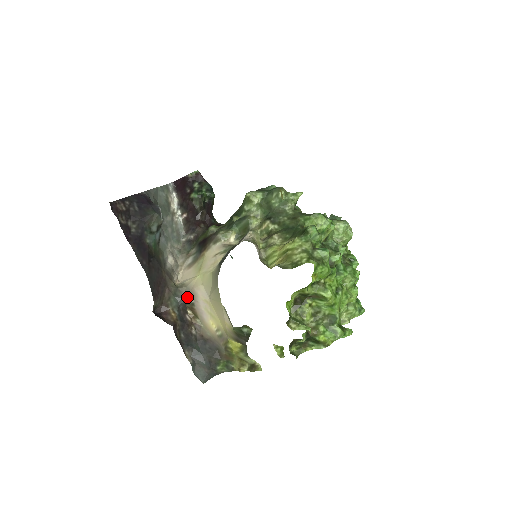
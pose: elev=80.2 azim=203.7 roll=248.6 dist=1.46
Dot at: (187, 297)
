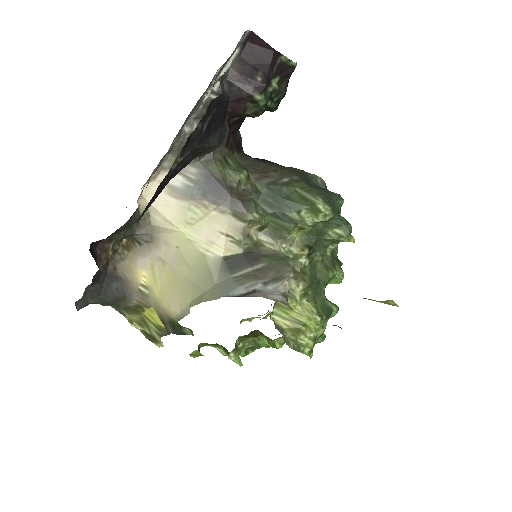
Dot at: (142, 236)
